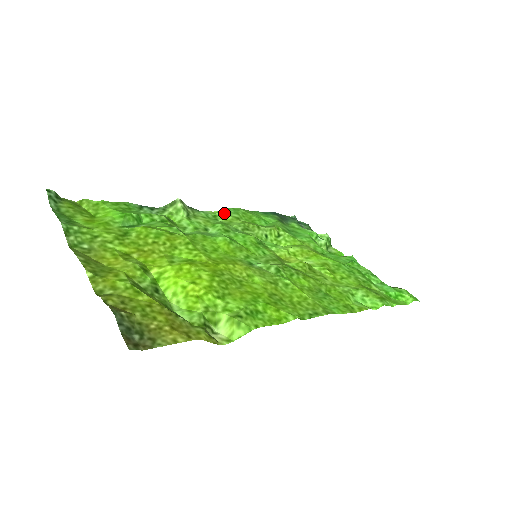
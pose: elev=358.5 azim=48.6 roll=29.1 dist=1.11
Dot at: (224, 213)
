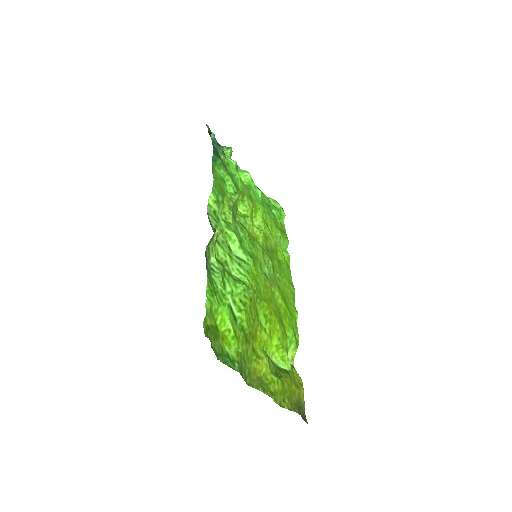
Dot at: (217, 203)
